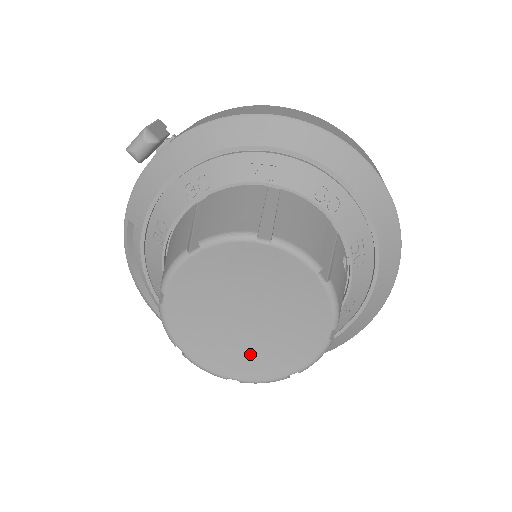
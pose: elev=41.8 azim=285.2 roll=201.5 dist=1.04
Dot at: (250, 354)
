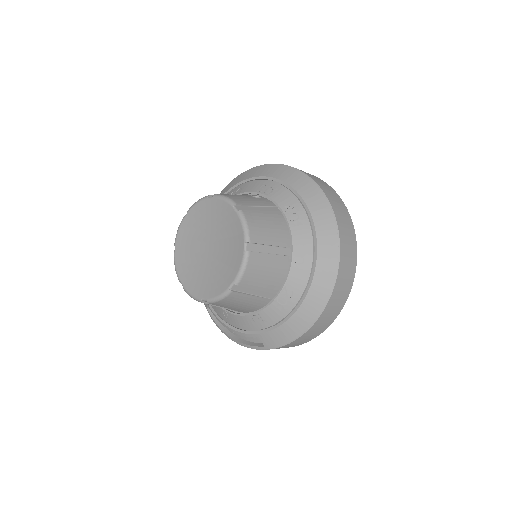
Dot at: (226, 264)
